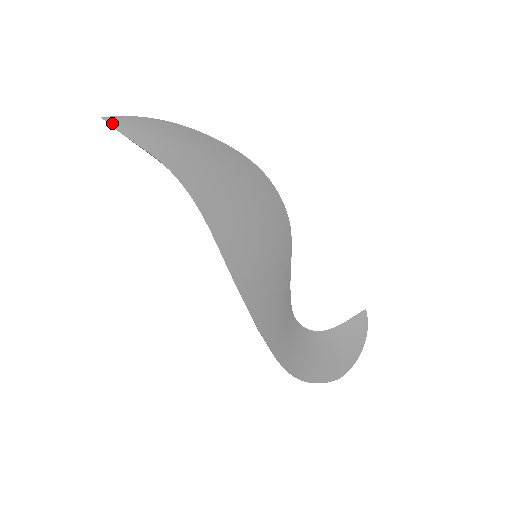
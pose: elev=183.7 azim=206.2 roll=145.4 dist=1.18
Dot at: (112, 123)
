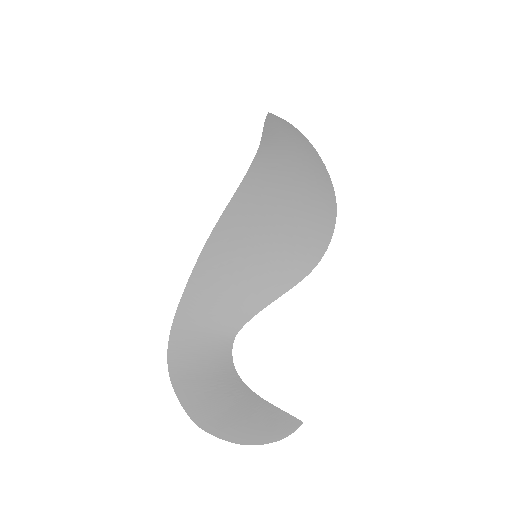
Dot at: (269, 116)
